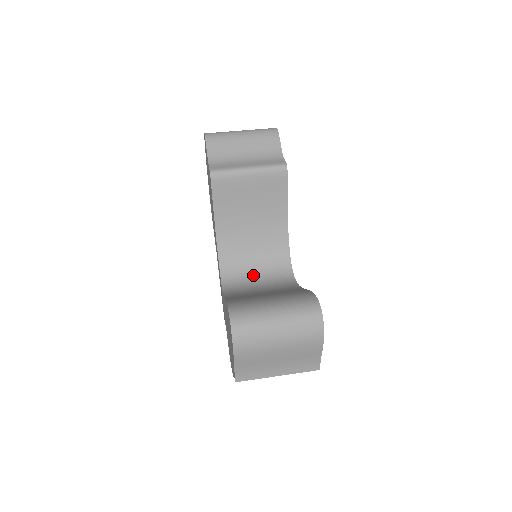
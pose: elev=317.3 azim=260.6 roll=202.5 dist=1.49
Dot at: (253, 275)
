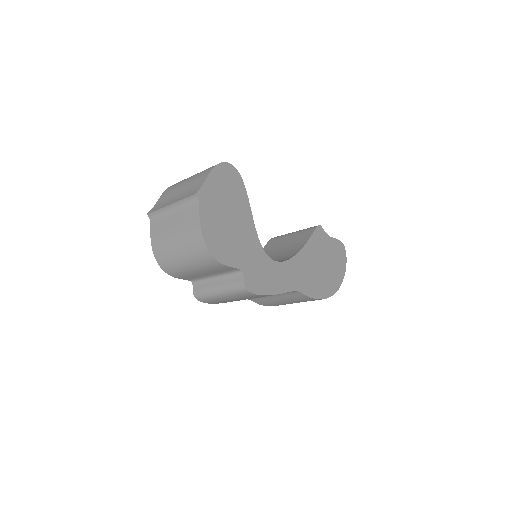
Dot at: occluded
